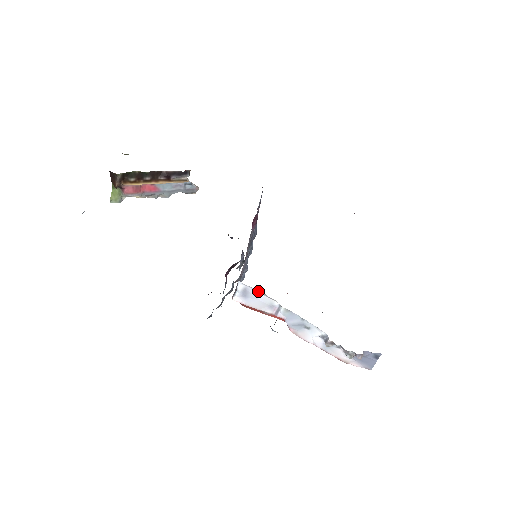
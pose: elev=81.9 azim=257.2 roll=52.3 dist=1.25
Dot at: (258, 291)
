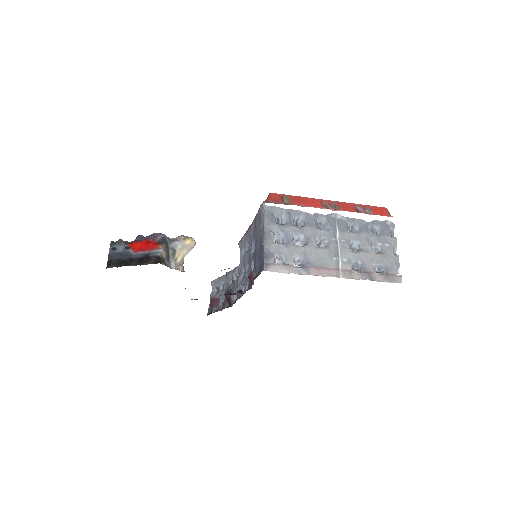
Dot at: occluded
